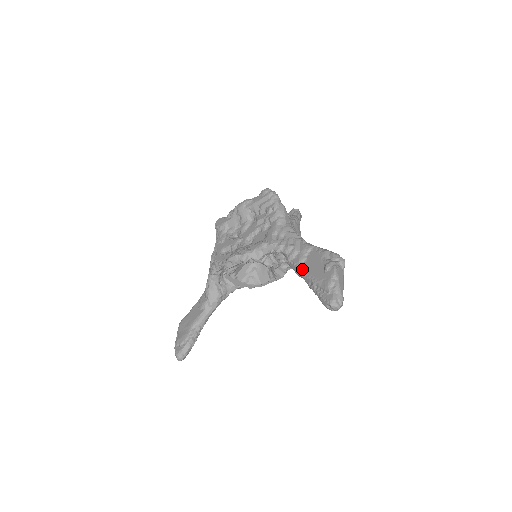
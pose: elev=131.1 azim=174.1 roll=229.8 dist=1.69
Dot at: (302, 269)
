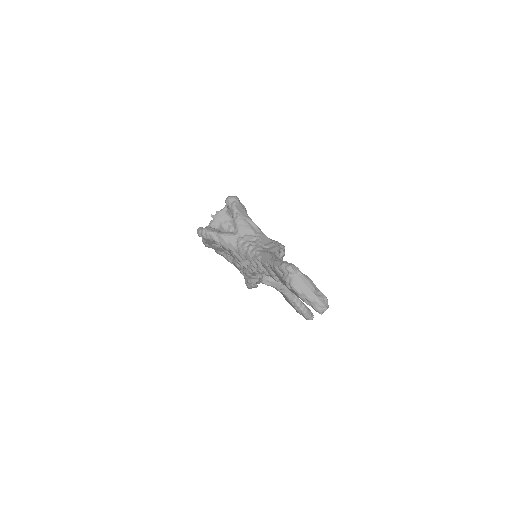
Dot at: occluded
